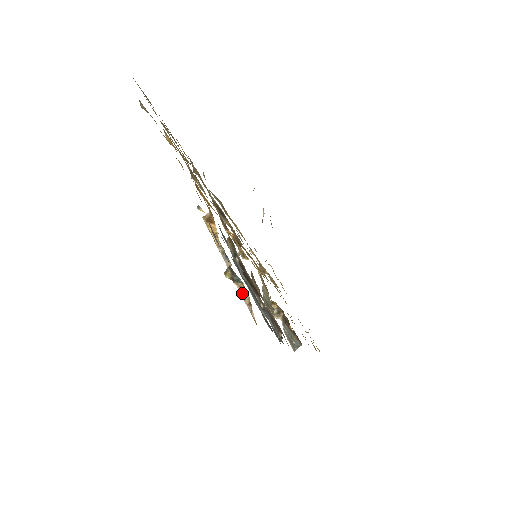
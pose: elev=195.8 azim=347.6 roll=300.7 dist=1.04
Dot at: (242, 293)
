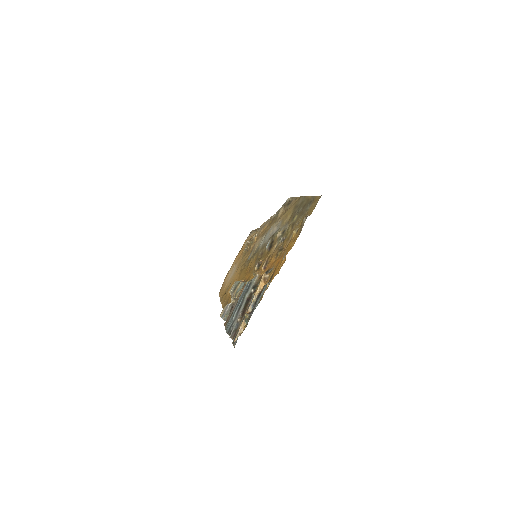
Dot at: (242, 326)
